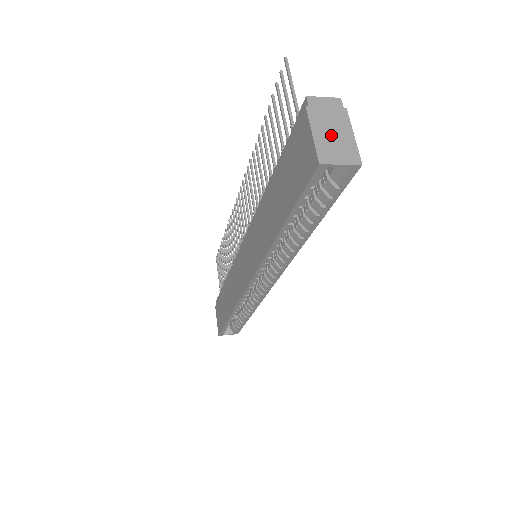
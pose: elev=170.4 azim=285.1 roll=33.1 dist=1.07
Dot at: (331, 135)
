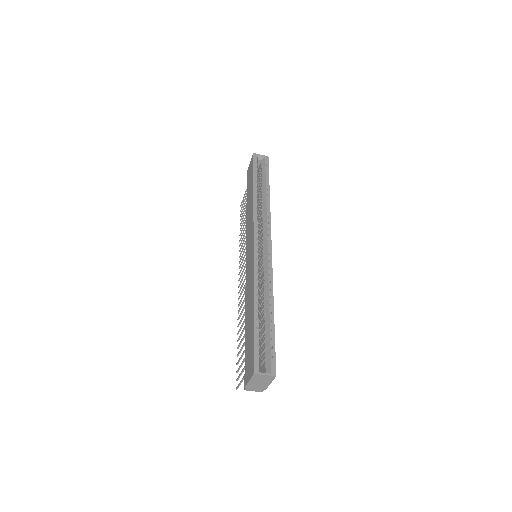
Dot at: occluded
